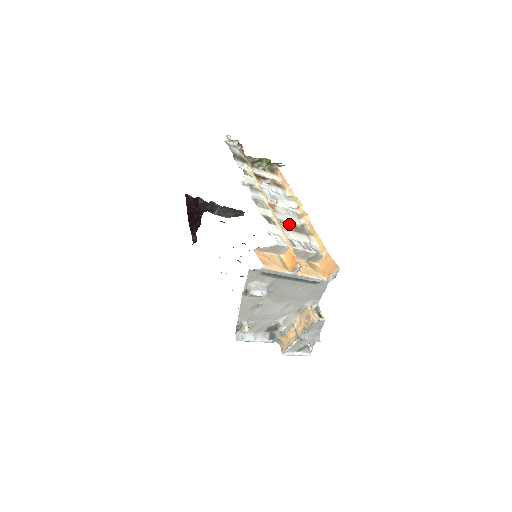
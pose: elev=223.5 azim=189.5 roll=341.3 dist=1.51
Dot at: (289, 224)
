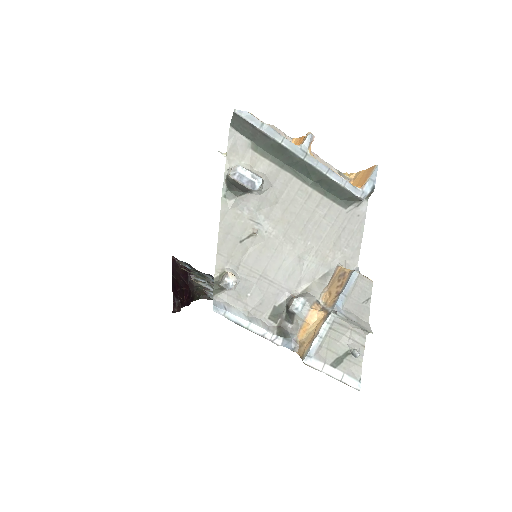
Dot at: occluded
